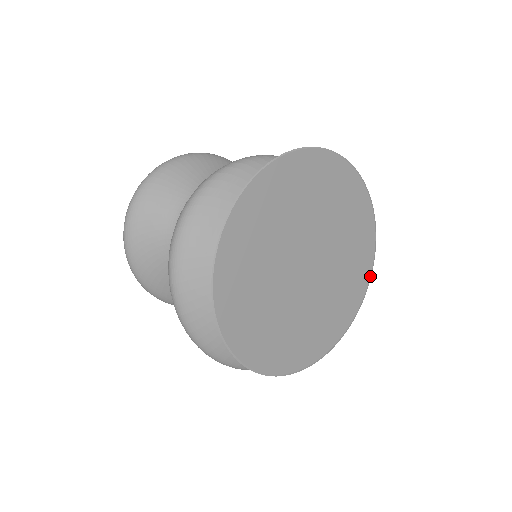
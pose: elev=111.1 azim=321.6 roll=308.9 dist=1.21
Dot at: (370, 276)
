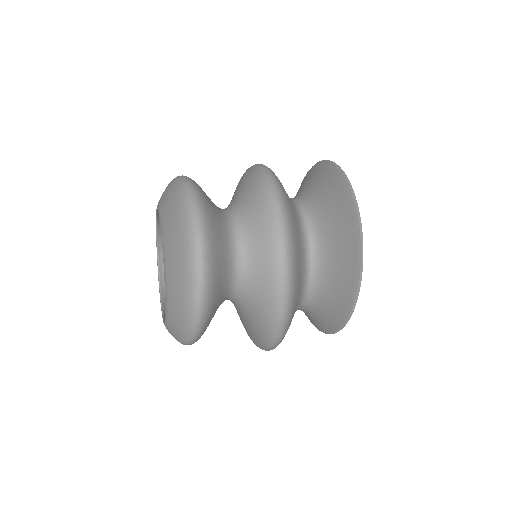
Dot at: occluded
